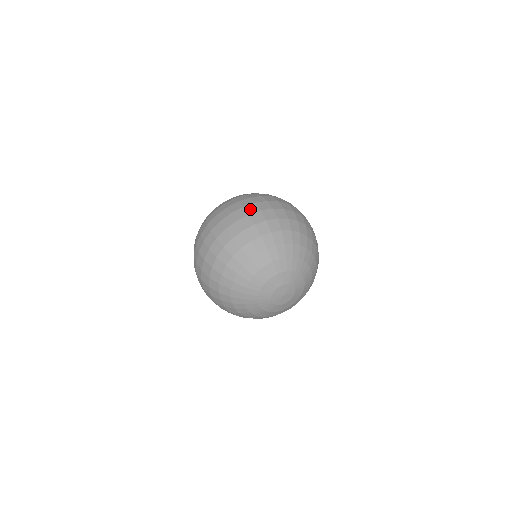
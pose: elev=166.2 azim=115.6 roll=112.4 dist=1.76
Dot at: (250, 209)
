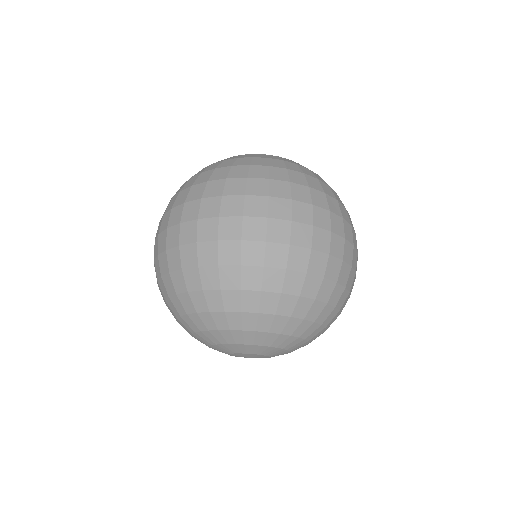
Dot at: (204, 230)
